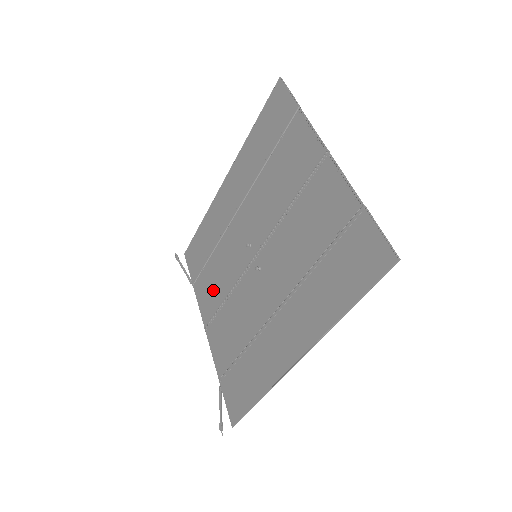
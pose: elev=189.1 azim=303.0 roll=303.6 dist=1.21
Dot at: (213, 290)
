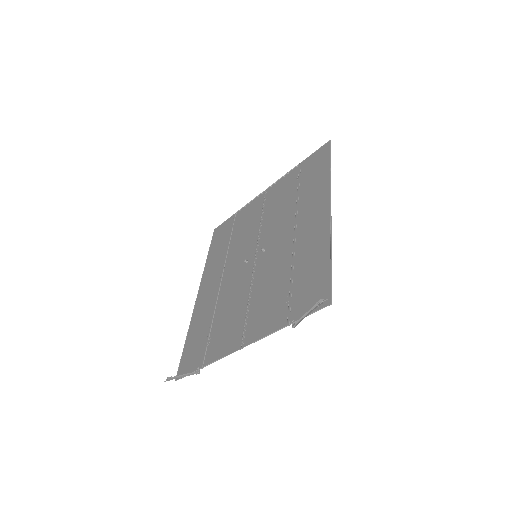
Dot at: (230, 324)
